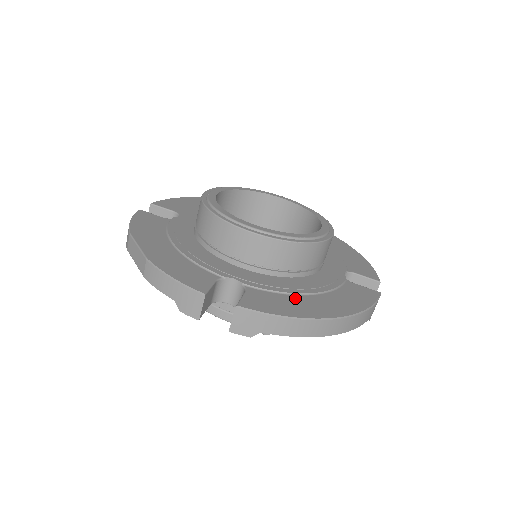
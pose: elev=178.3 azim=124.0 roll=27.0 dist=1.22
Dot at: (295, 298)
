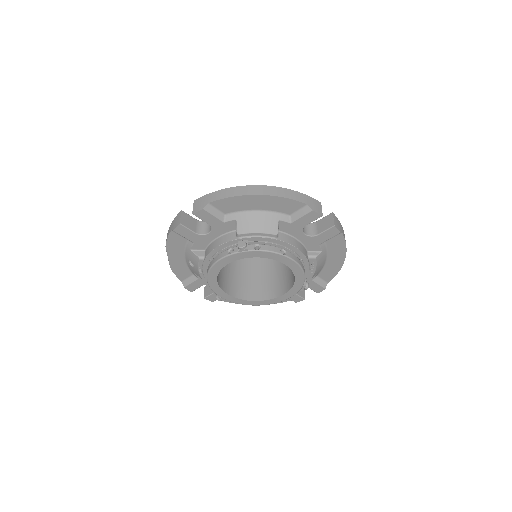
Dot at: occluded
